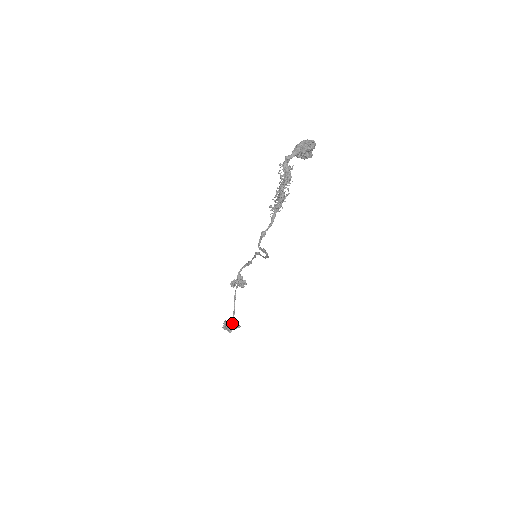
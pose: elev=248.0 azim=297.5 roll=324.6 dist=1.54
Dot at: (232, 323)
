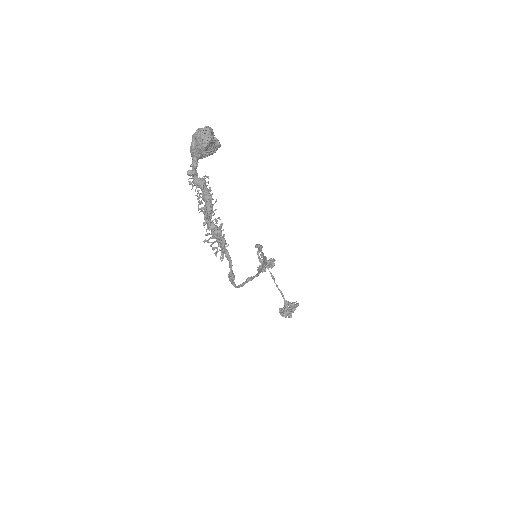
Dot at: (287, 308)
